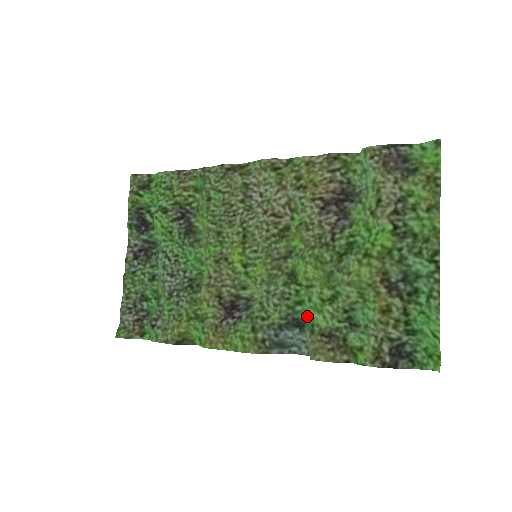
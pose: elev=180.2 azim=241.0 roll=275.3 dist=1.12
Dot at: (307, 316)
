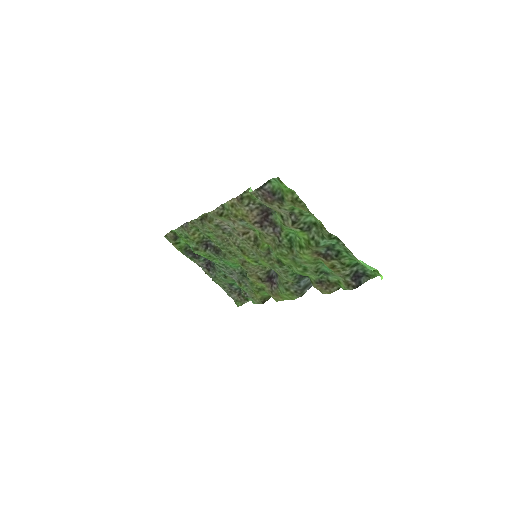
Dot at: occluded
